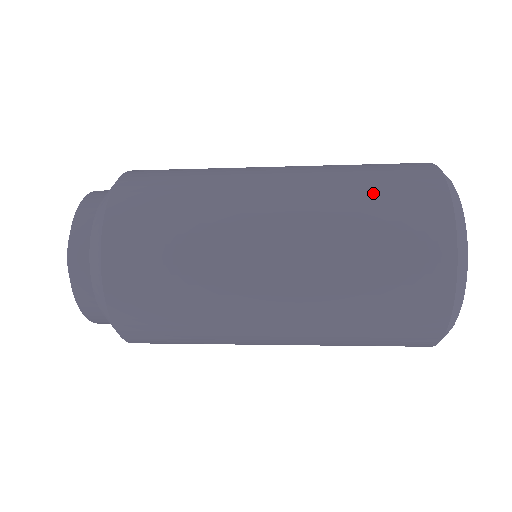
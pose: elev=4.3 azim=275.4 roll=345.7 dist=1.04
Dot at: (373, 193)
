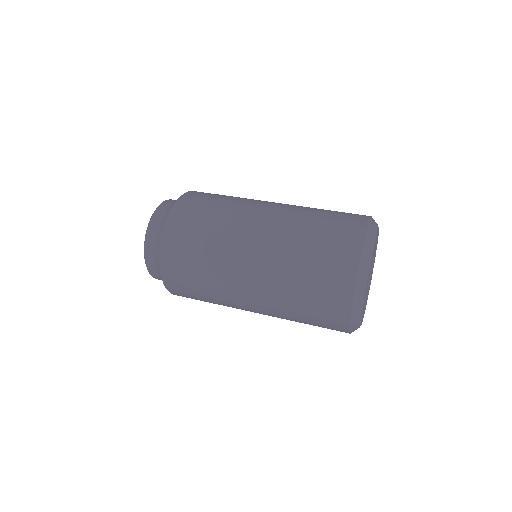
Dot at: (312, 260)
